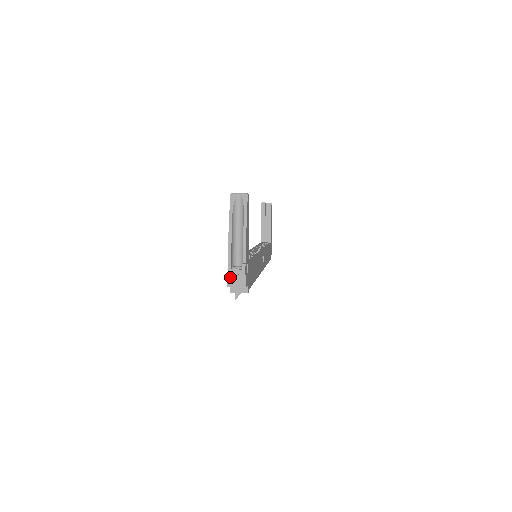
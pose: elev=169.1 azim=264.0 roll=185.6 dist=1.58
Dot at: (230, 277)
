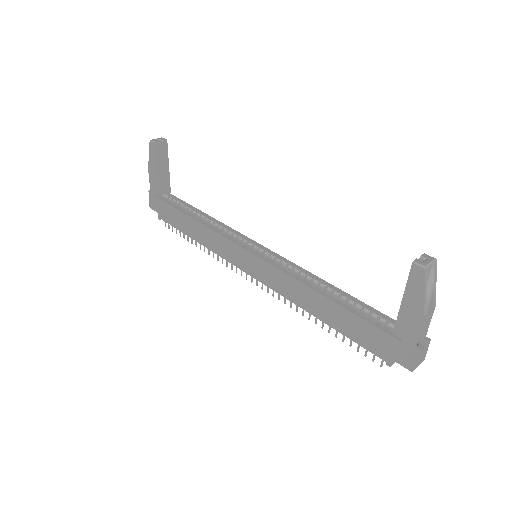
Dot at: (417, 361)
